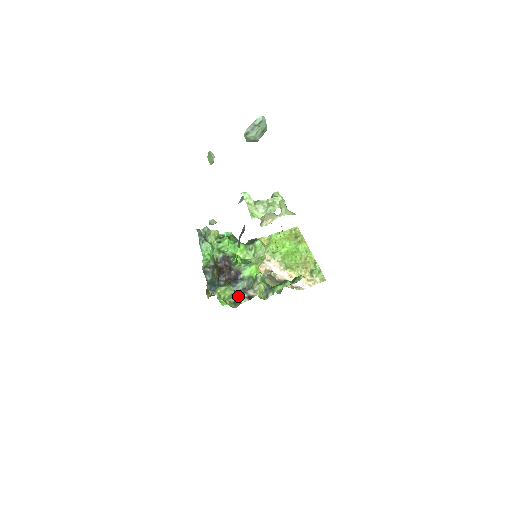
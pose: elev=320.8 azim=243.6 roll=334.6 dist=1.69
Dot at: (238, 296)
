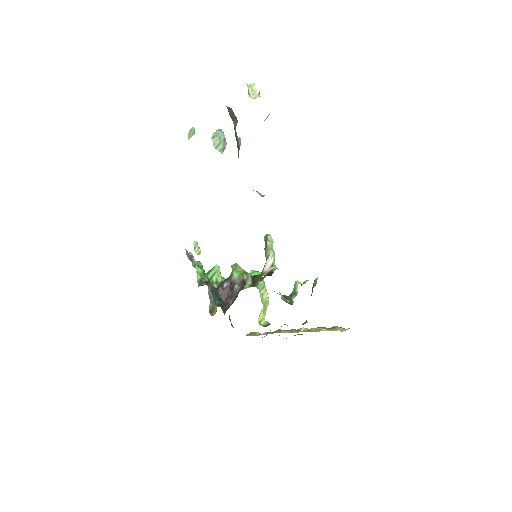
Dot at: (254, 276)
